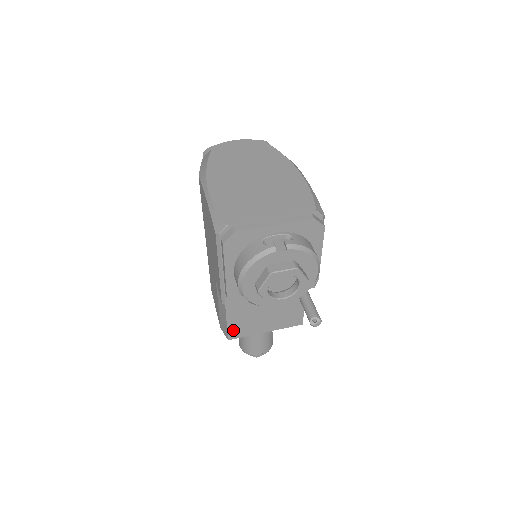
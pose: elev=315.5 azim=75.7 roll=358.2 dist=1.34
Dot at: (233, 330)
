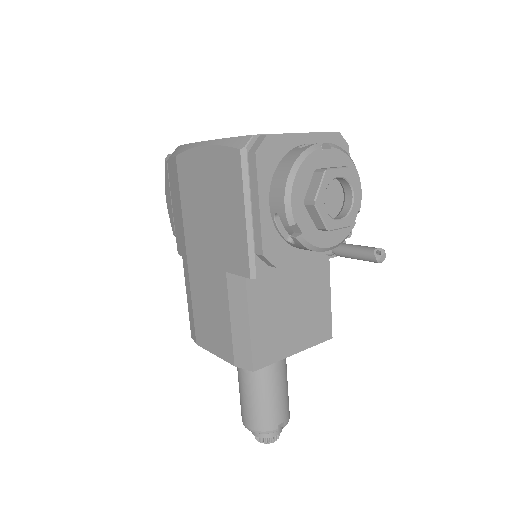
Dot at: (258, 350)
